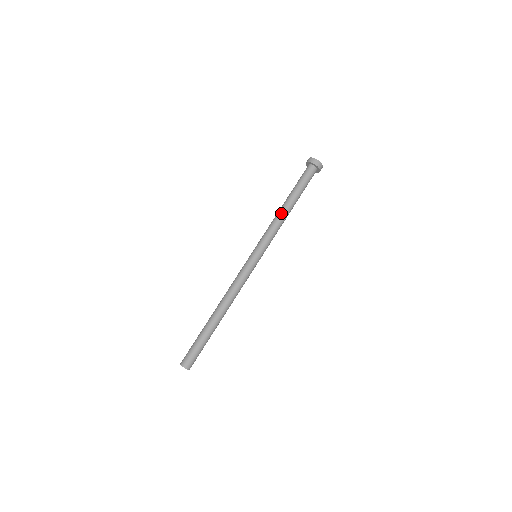
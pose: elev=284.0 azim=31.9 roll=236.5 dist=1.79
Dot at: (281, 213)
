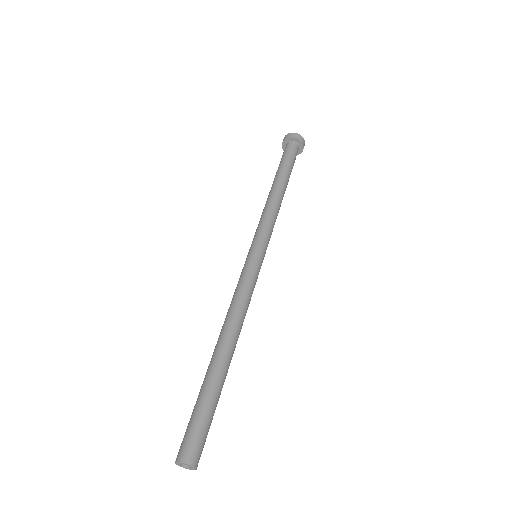
Dot at: (268, 197)
